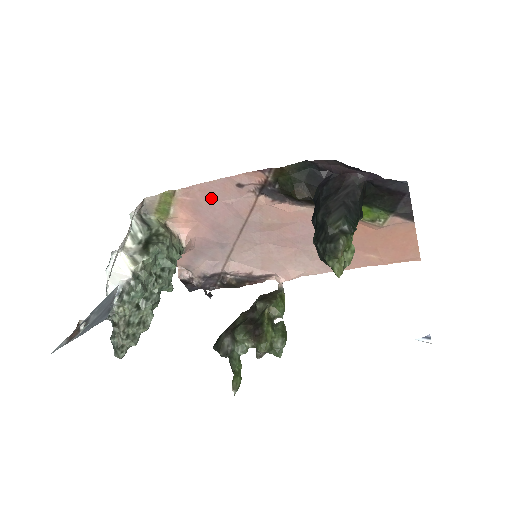
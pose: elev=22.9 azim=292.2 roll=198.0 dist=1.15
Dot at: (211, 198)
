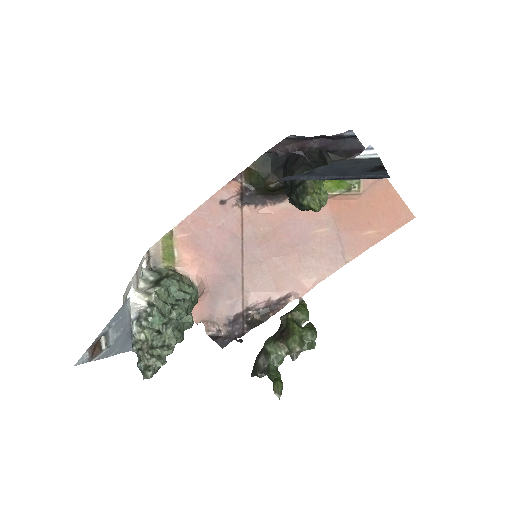
Dot at: (204, 226)
